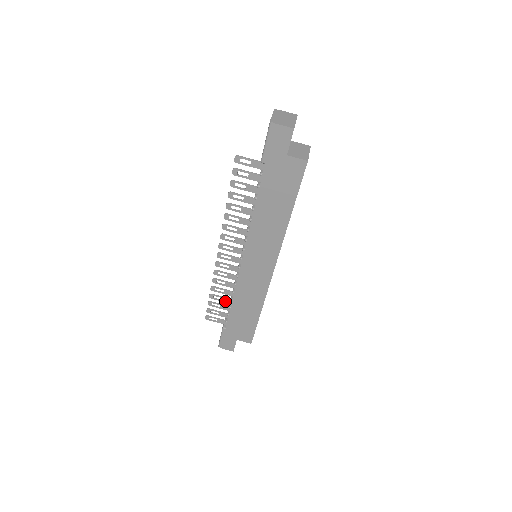
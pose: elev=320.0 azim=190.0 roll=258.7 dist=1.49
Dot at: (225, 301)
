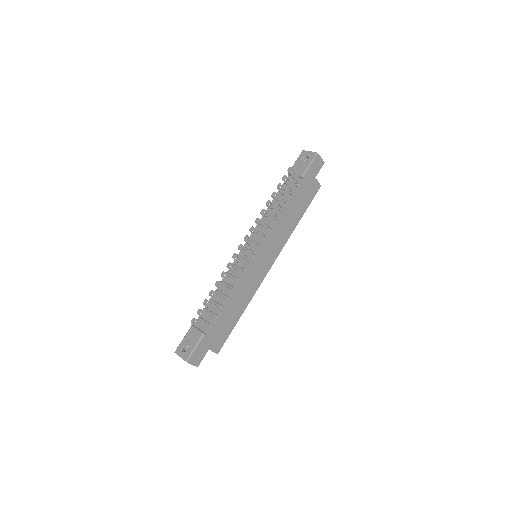
Dot at: (219, 300)
